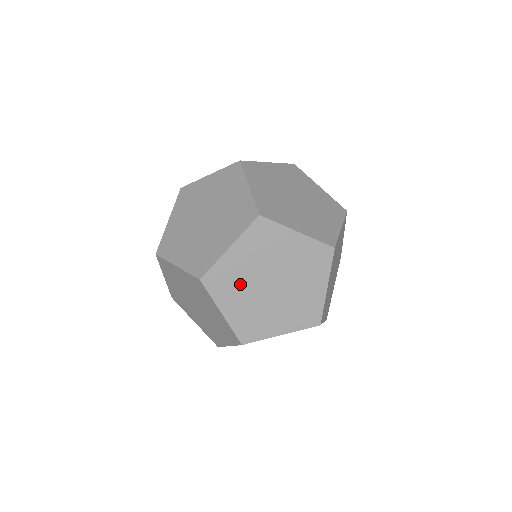
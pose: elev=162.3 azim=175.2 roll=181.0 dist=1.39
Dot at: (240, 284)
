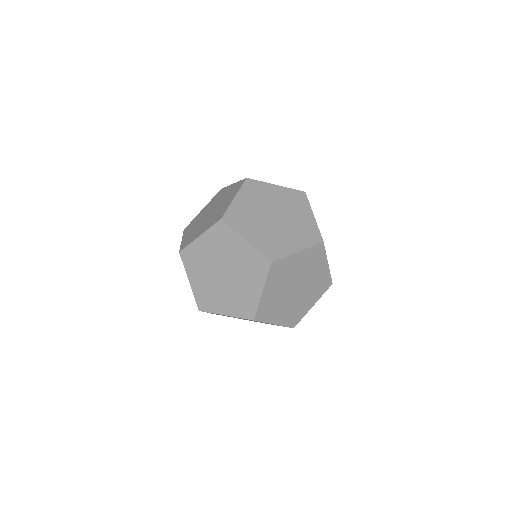
Dot at: occluded
